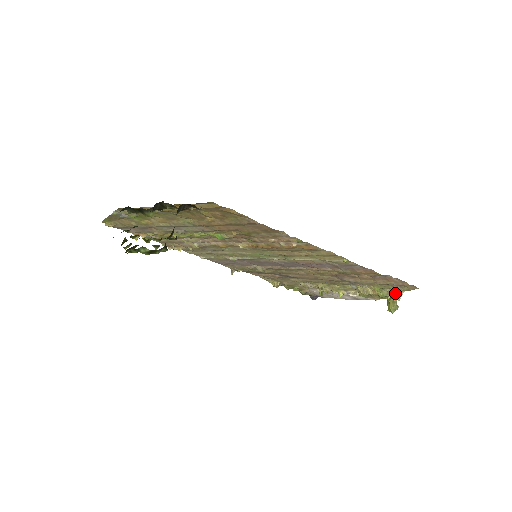
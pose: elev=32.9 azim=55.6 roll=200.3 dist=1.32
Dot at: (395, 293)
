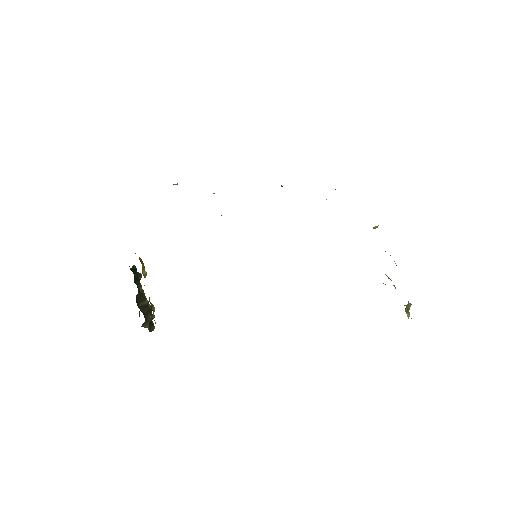
Dot at: occluded
